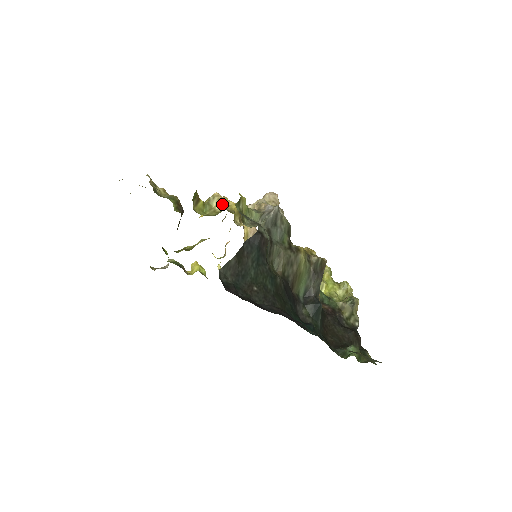
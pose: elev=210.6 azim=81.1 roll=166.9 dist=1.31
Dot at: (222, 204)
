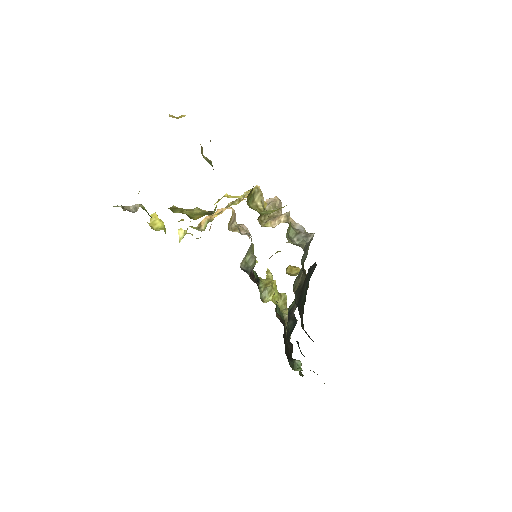
Dot at: (263, 201)
